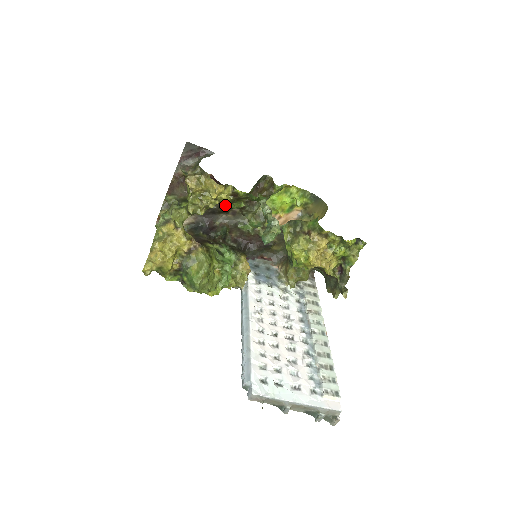
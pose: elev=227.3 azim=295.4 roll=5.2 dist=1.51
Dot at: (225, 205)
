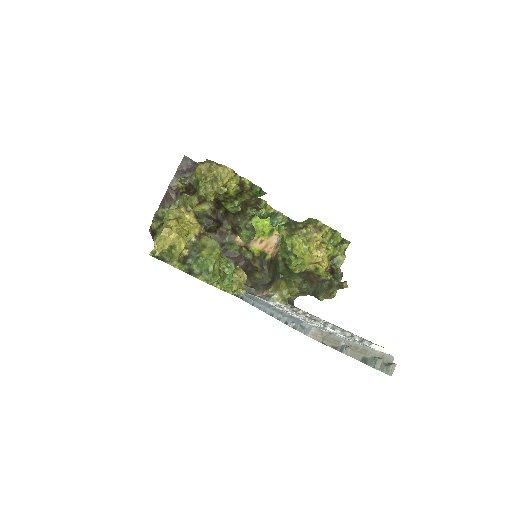
Dot at: (215, 221)
